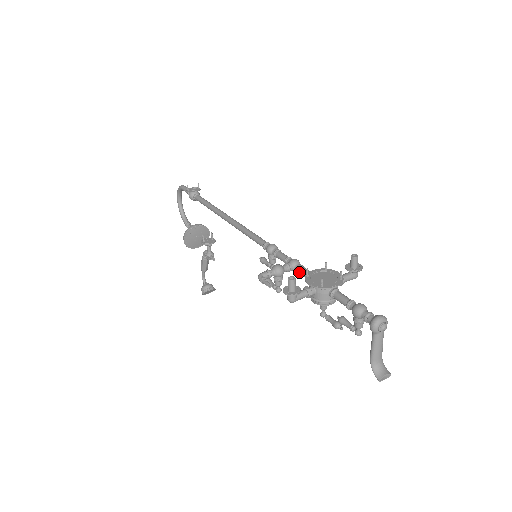
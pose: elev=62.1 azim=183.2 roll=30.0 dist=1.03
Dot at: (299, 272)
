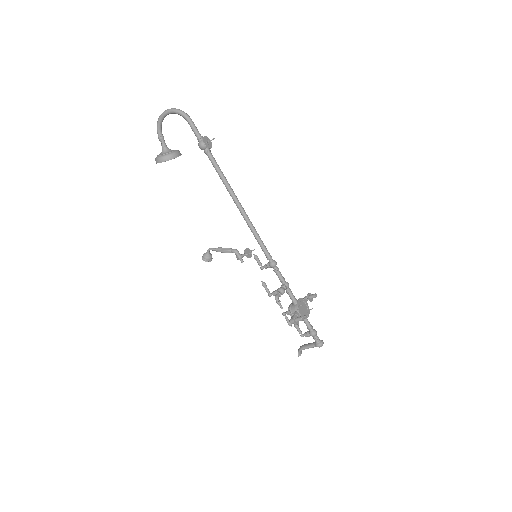
Dot at: (289, 294)
